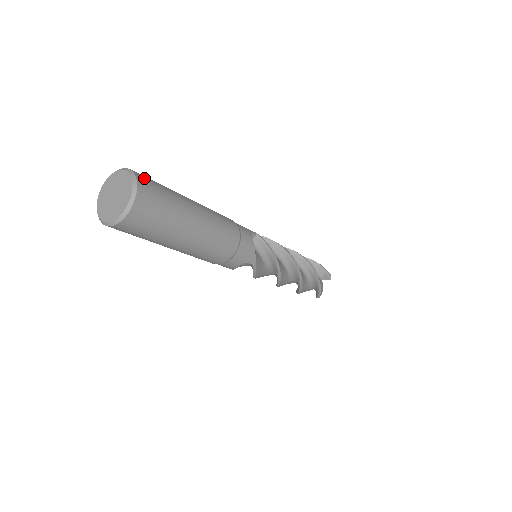
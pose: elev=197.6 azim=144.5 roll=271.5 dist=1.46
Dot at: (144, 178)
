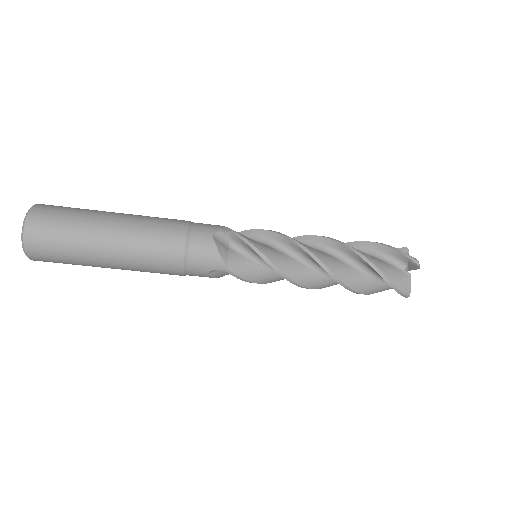
Dot at: (43, 210)
